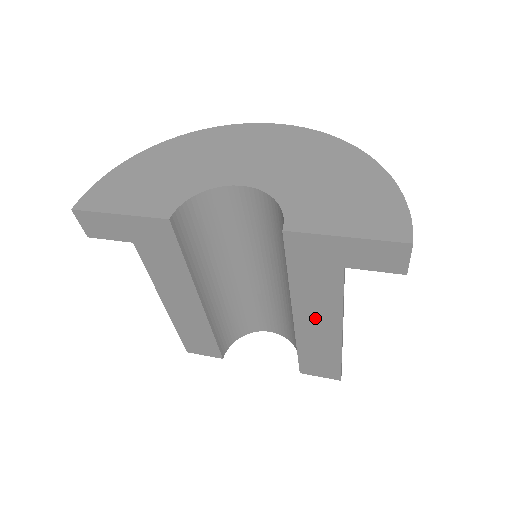
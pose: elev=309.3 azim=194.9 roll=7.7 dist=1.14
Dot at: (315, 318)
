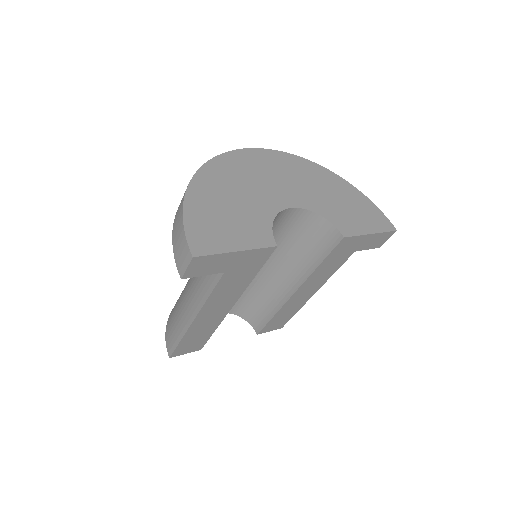
Dot at: (308, 289)
